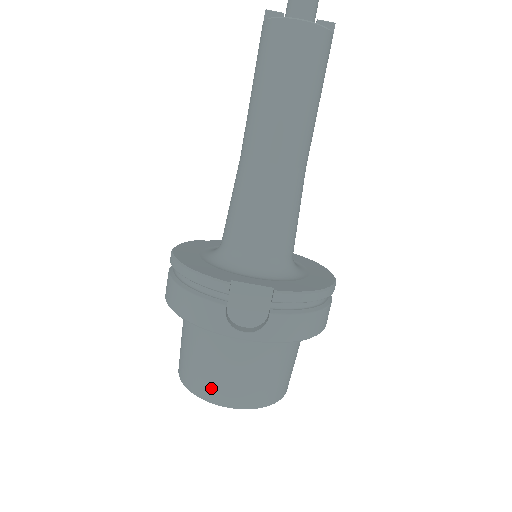
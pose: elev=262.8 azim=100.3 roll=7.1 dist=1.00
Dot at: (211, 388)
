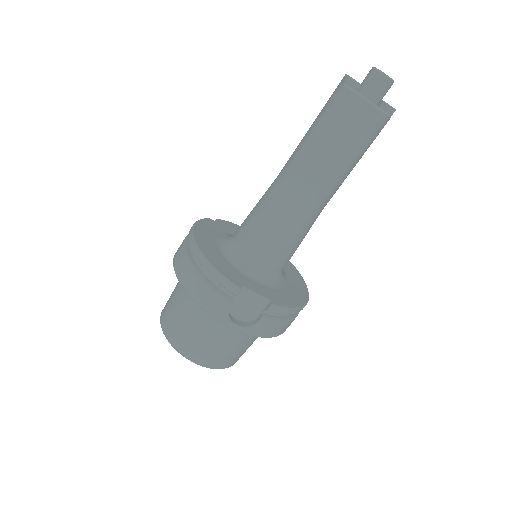
Dot at: (190, 348)
